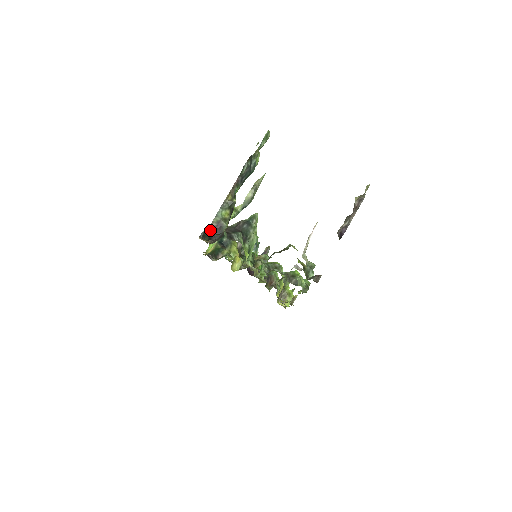
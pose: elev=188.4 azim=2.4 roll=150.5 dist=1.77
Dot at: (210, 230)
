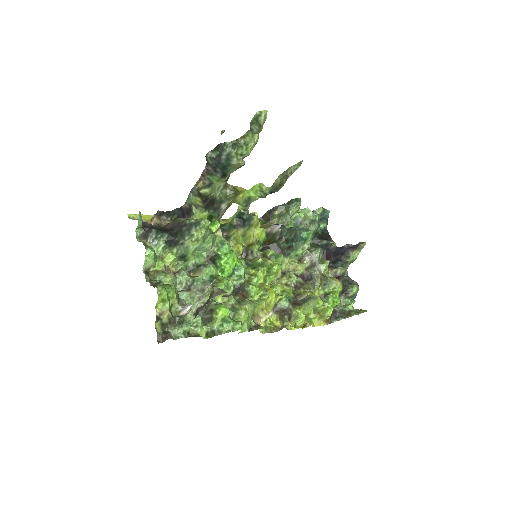
Dot at: (183, 209)
